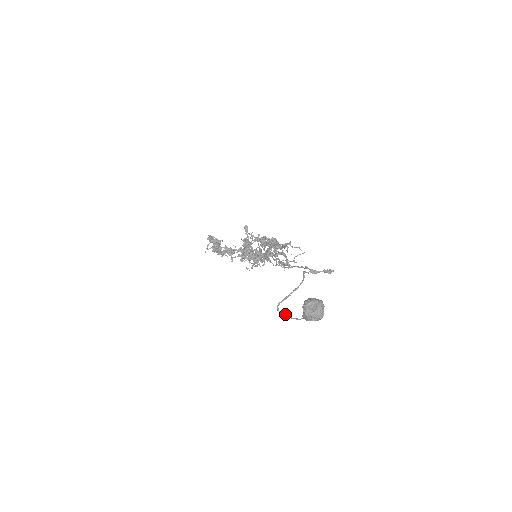
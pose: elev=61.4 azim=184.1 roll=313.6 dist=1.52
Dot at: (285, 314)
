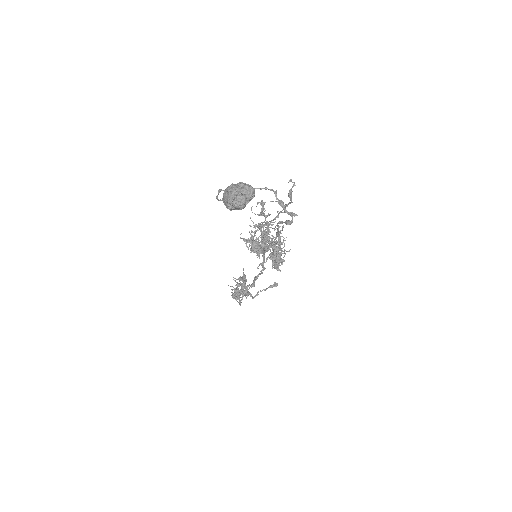
Dot at: occluded
